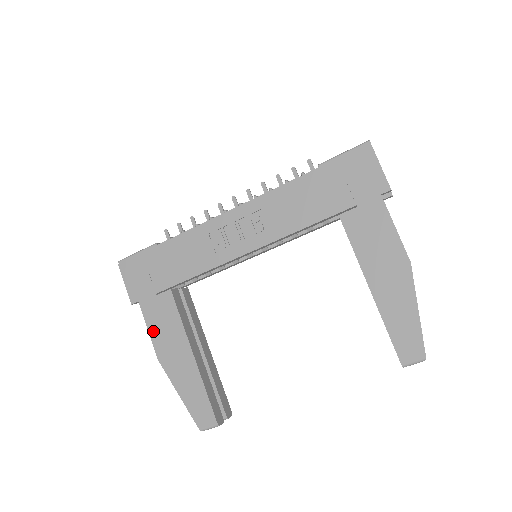
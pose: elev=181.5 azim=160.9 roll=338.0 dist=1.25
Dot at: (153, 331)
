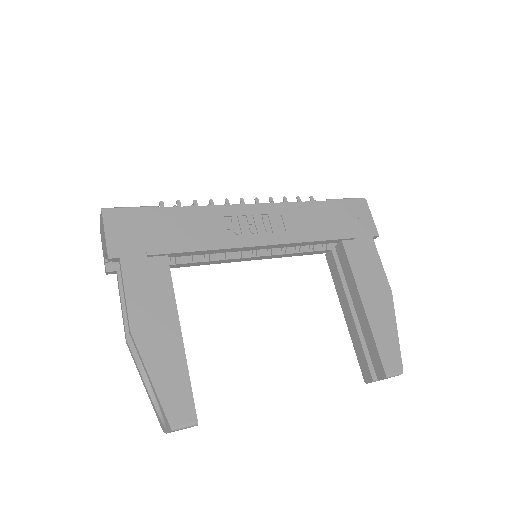
Dot at: (132, 295)
